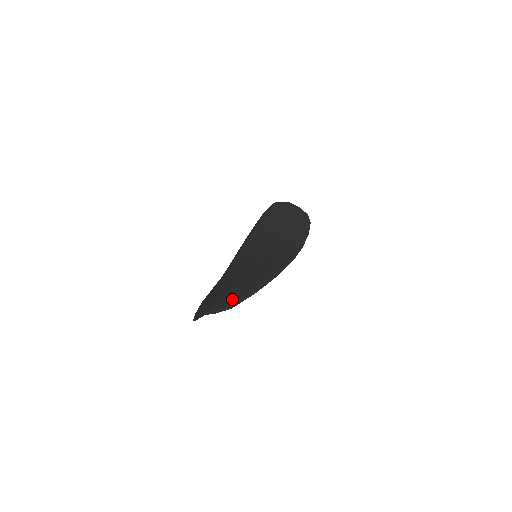
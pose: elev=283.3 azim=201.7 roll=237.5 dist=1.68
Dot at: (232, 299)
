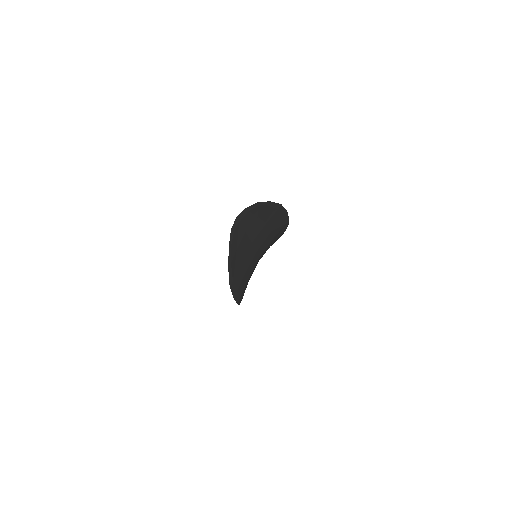
Dot at: (253, 212)
